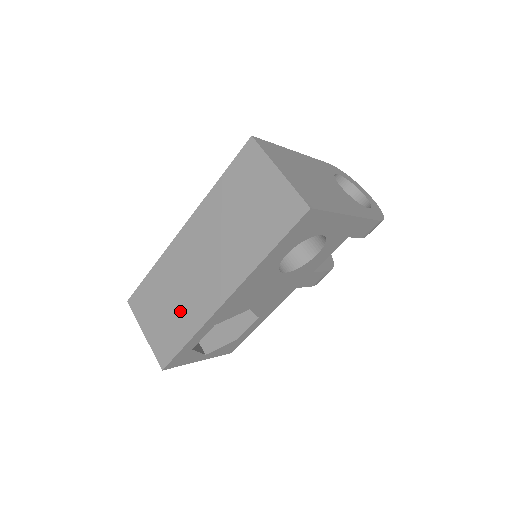
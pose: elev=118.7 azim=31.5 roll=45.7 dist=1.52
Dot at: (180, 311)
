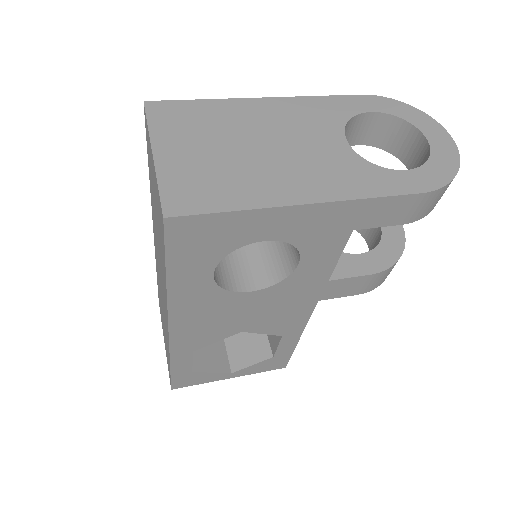
Dot at: occluded
